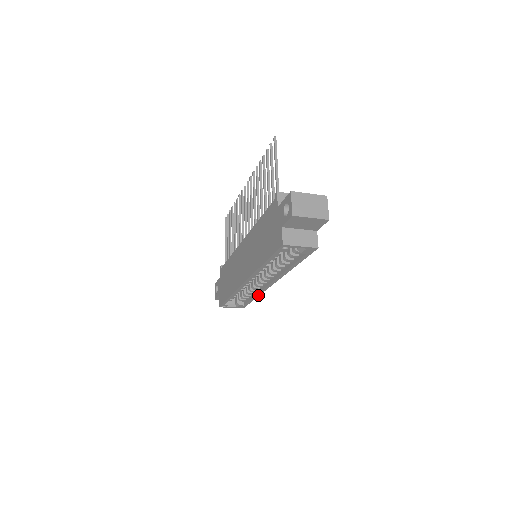
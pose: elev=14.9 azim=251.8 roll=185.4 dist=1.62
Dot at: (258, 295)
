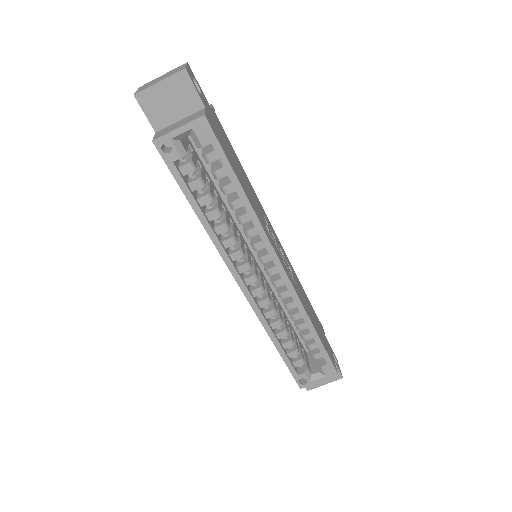
Dot at: (307, 318)
